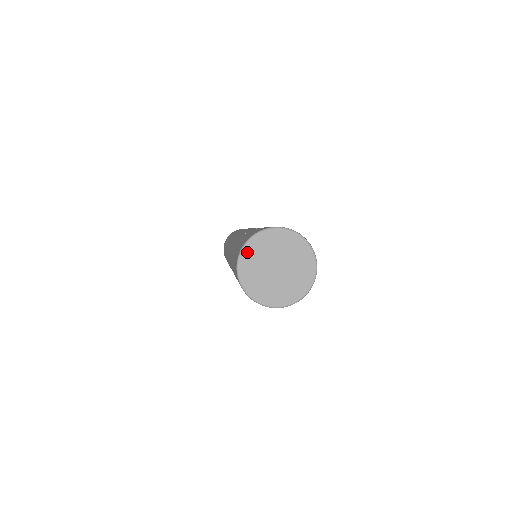
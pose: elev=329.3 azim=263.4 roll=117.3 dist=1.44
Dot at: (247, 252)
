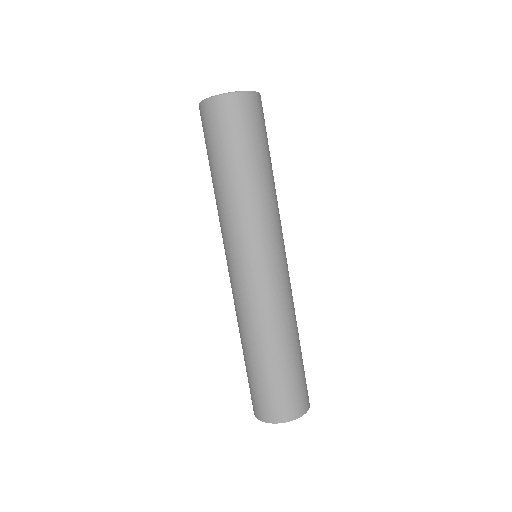
Dot at: occluded
